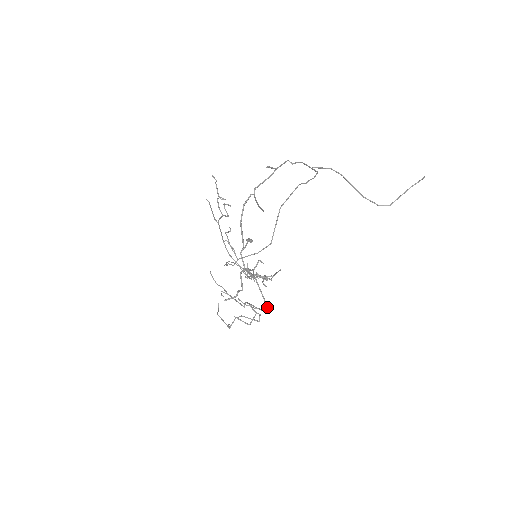
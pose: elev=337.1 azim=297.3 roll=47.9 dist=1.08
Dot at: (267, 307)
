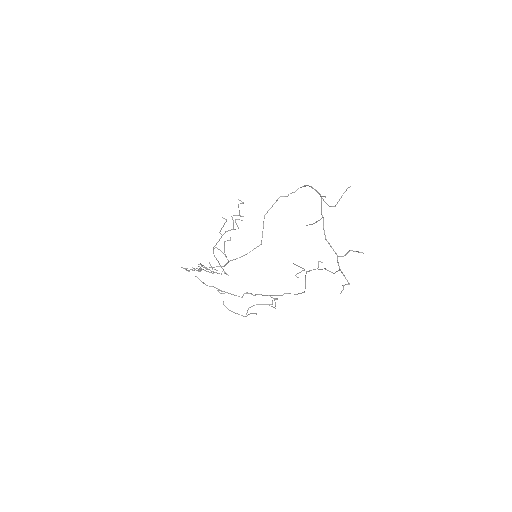
Dot at: occluded
